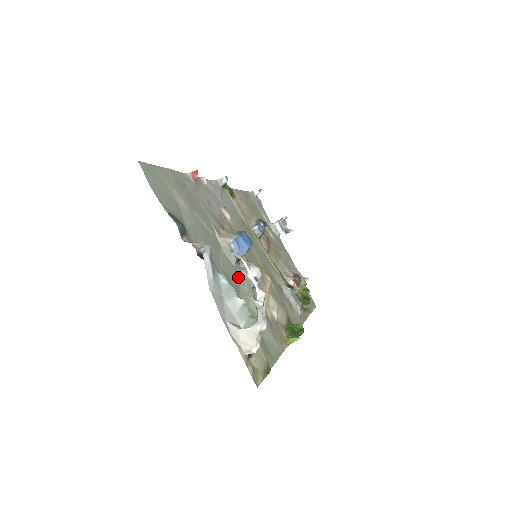
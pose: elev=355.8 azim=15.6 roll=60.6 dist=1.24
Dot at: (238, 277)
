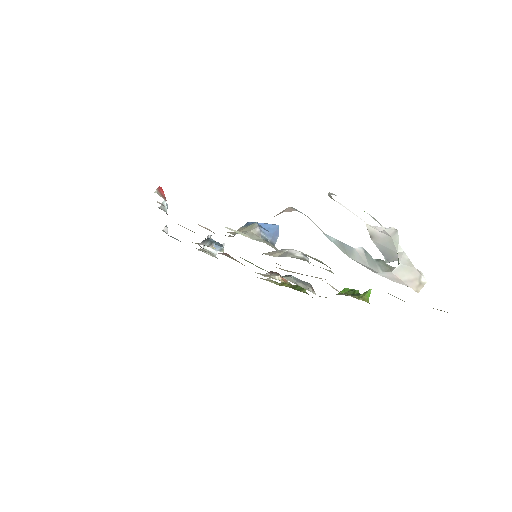
Dot at: (297, 258)
